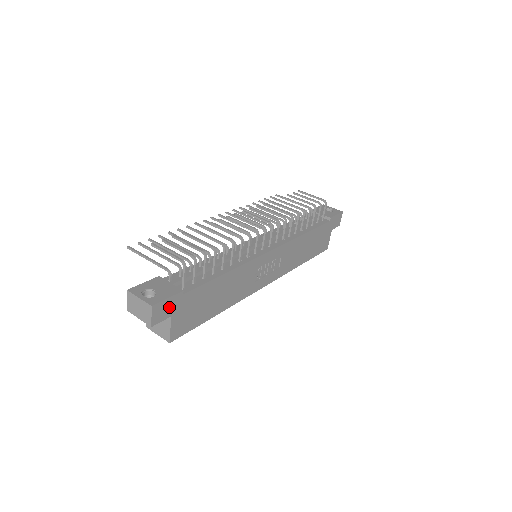
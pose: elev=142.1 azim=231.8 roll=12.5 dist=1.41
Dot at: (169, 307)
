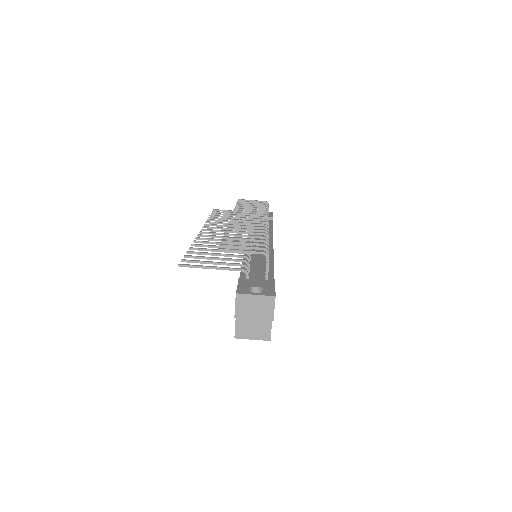
Dot at: occluded
